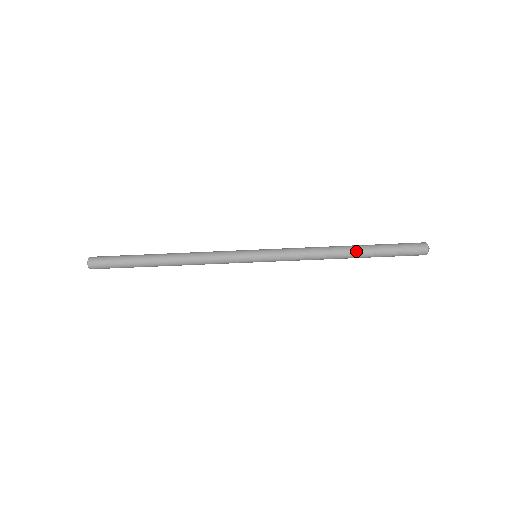
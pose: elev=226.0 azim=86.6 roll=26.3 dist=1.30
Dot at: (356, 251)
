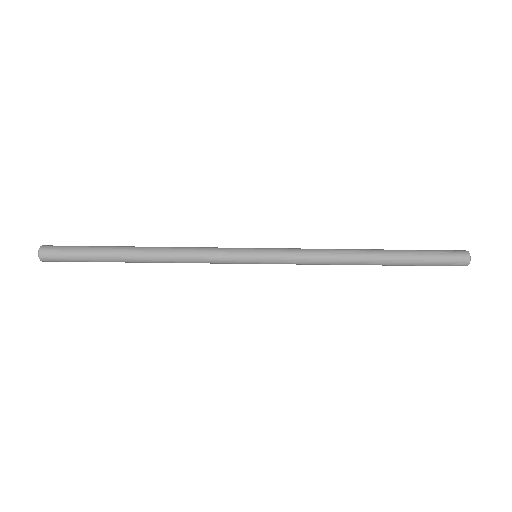
Dot at: (382, 260)
